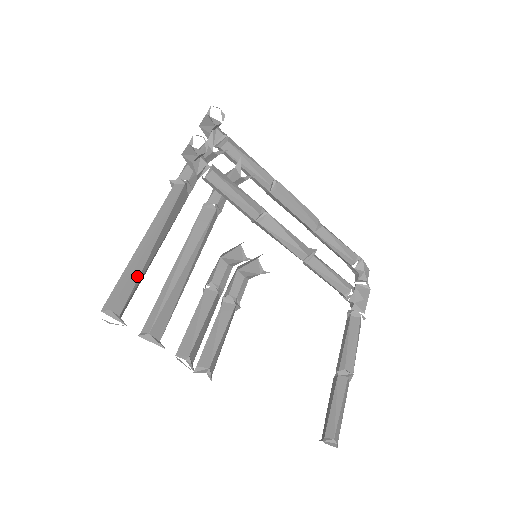
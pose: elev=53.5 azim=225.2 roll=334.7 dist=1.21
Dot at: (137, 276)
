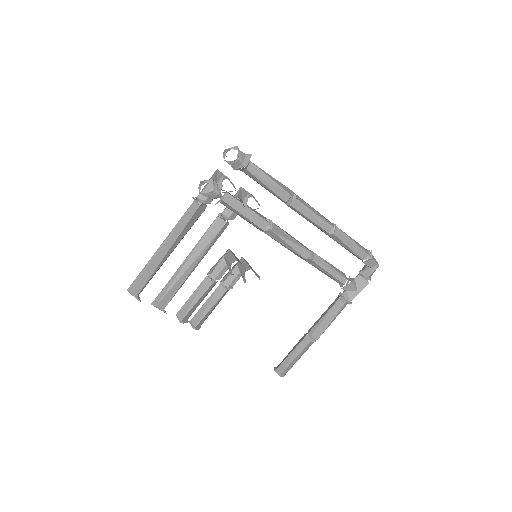
Dot at: (151, 274)
